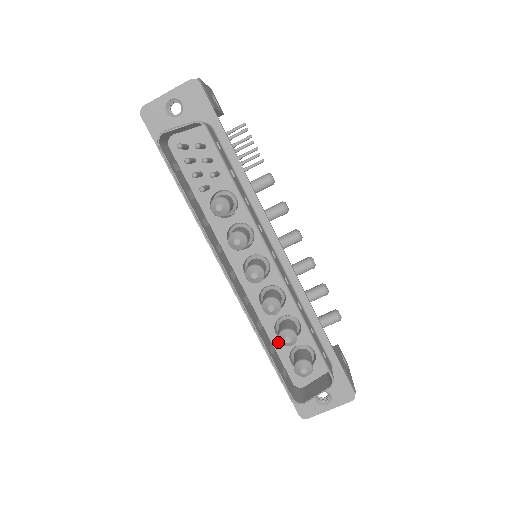
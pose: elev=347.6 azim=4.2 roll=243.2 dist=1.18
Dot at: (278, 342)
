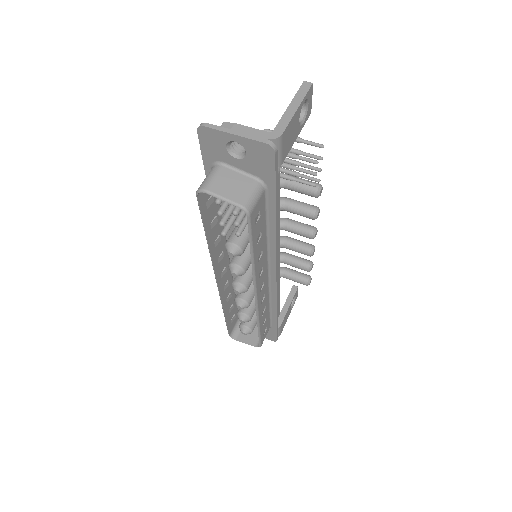
Dot at: occluded
